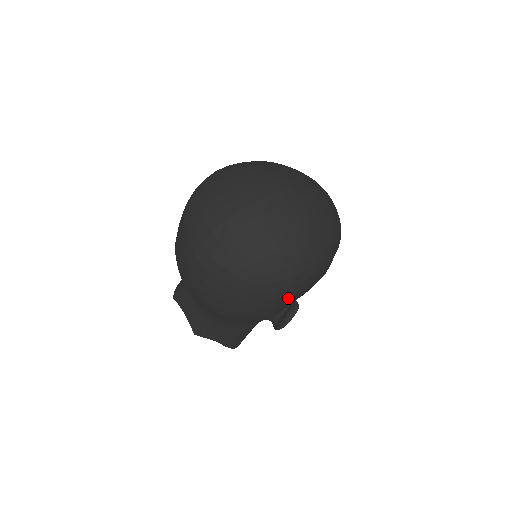
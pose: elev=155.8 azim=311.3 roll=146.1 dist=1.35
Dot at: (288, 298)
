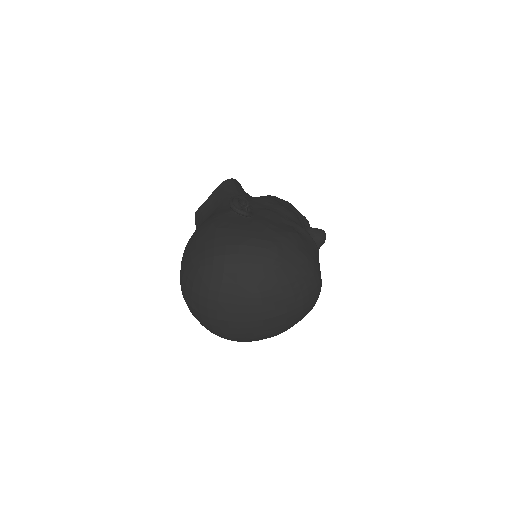
Dot at: occluded
